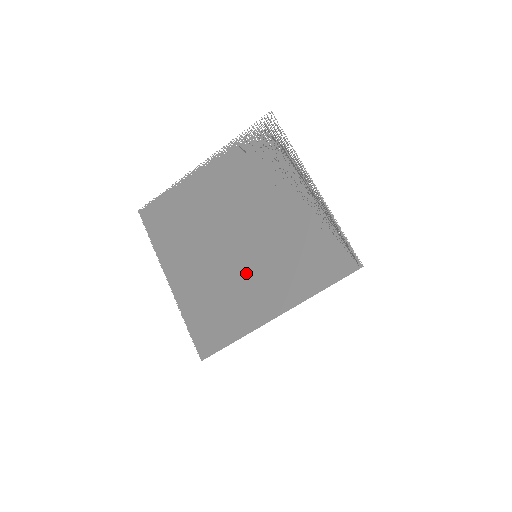
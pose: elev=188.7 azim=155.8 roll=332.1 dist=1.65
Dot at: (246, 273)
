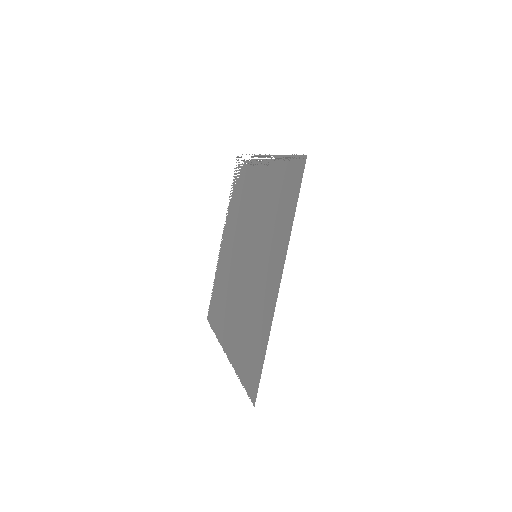
Dot at: (255, 279)
